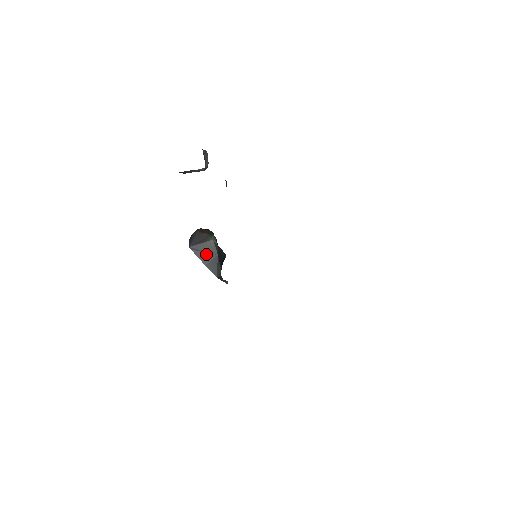
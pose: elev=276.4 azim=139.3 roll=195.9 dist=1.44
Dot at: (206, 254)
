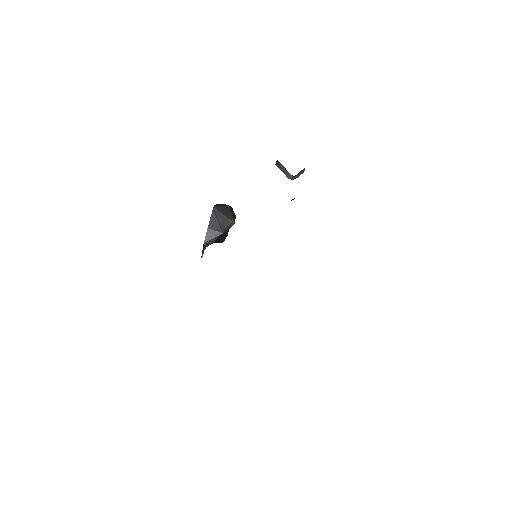
Dot at: (217, 223)
